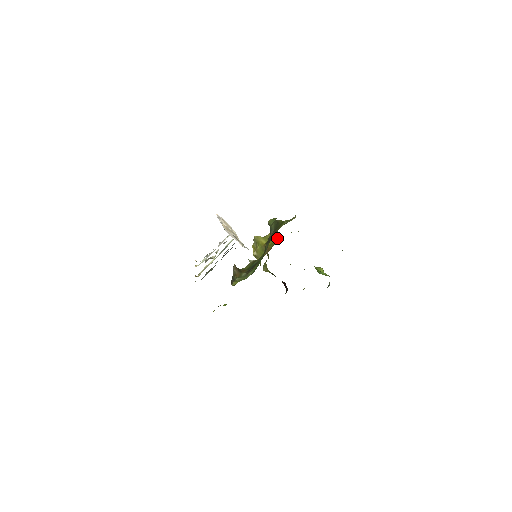
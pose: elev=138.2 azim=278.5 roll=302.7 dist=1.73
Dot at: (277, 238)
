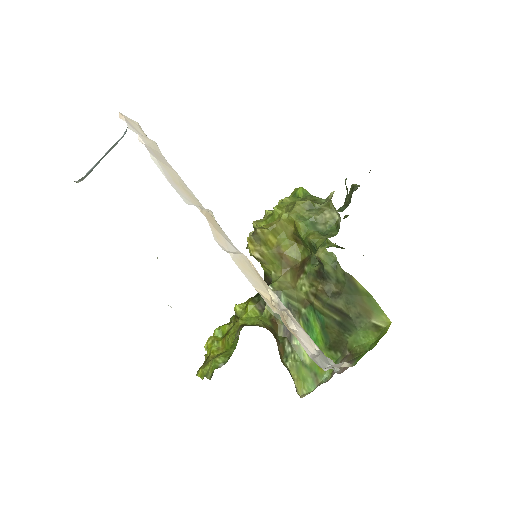
Dot at: (303, 245)
